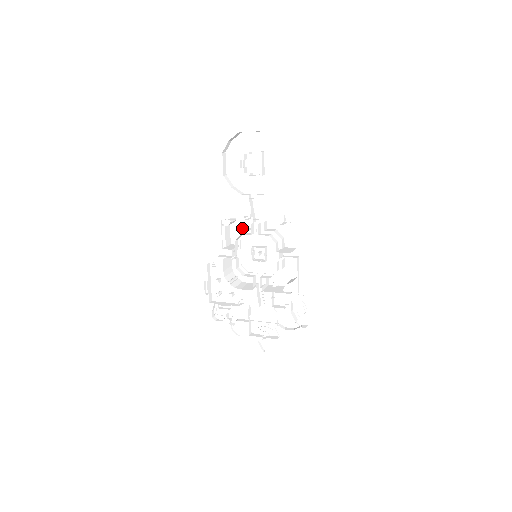
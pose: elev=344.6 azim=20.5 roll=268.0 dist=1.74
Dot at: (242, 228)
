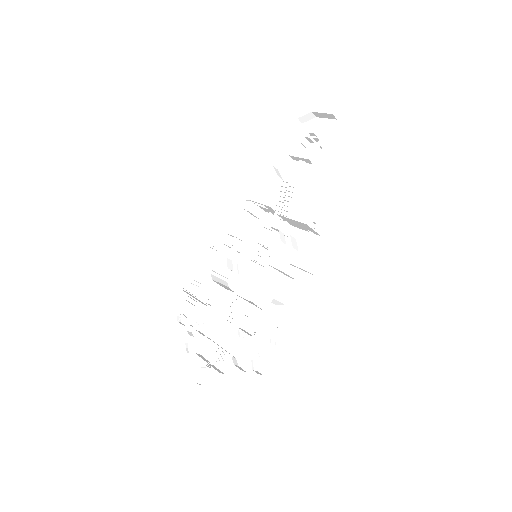
Dot at: occluded
